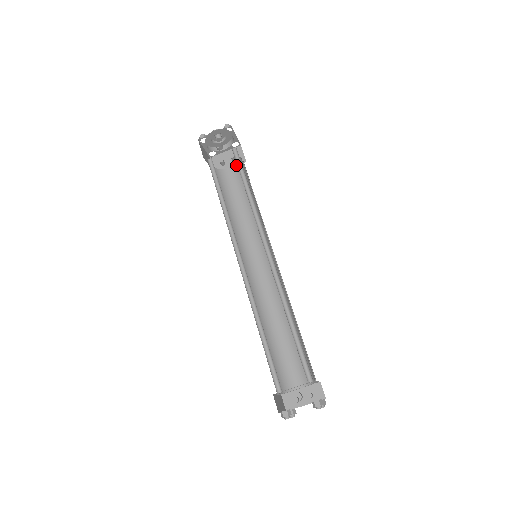
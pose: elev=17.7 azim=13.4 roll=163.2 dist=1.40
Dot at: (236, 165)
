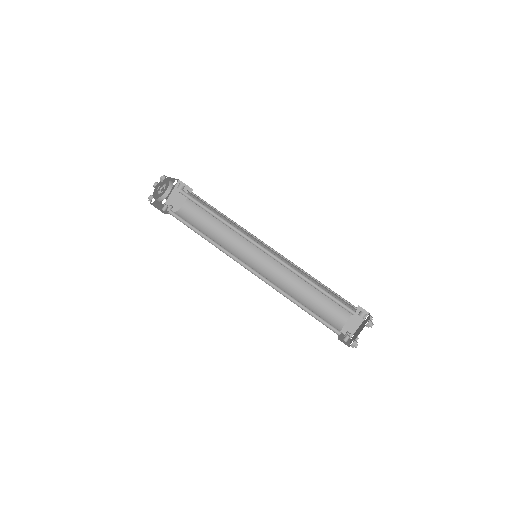
Dot at: (177, 212)
